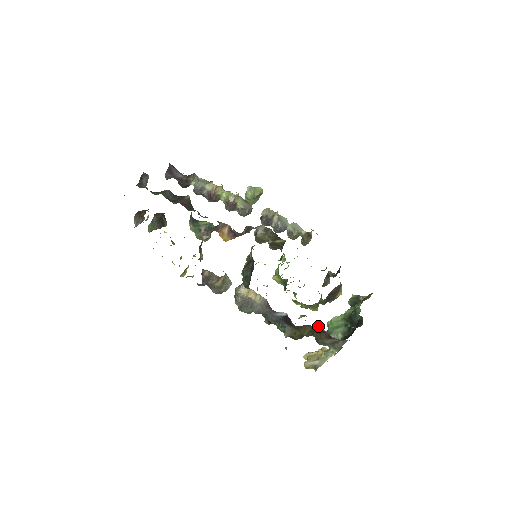
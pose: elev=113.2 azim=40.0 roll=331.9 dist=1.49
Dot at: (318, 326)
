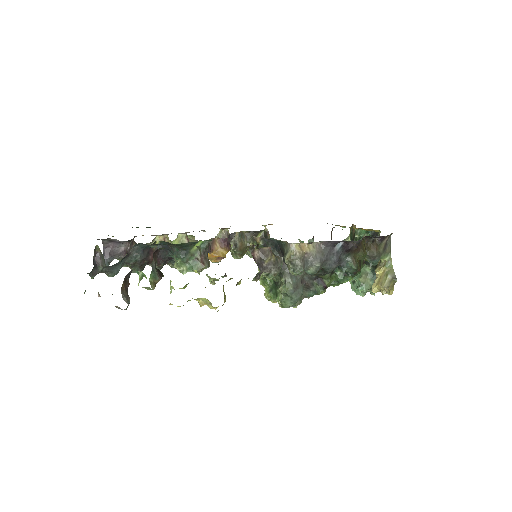
Dot at: (365, 241)
